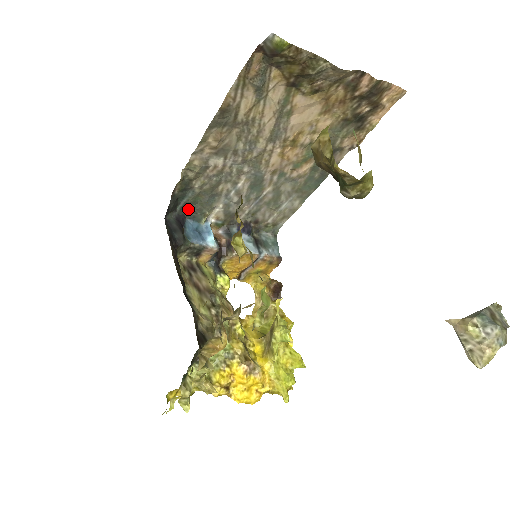
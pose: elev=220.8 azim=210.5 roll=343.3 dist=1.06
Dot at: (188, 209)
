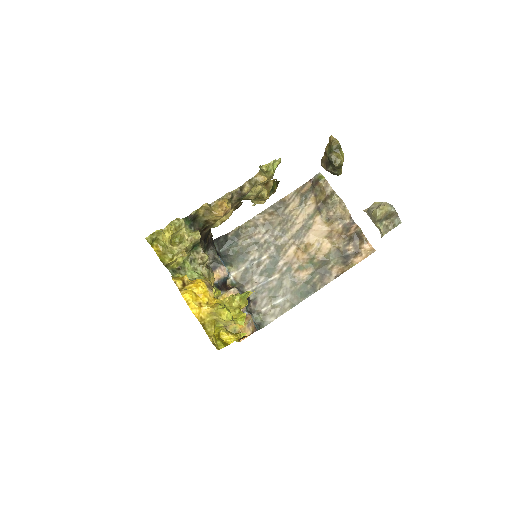
Dot at: (225, 255)
